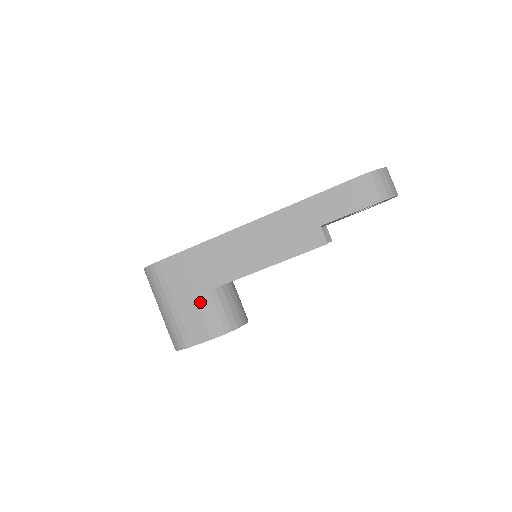
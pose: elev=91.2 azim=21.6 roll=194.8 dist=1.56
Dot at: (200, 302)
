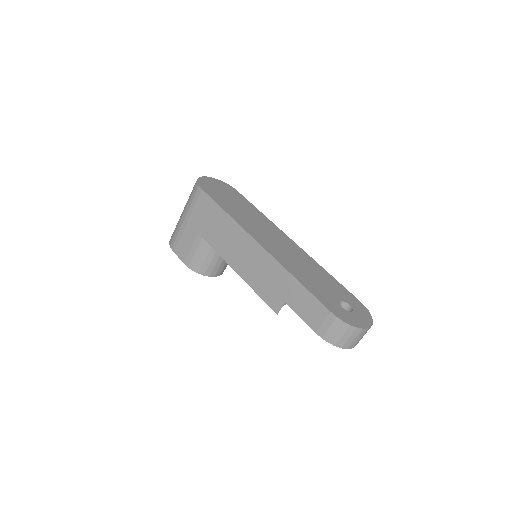
Dot at: (197, 240)
